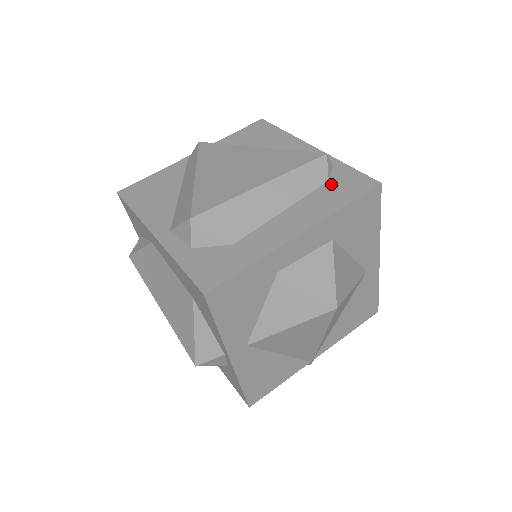
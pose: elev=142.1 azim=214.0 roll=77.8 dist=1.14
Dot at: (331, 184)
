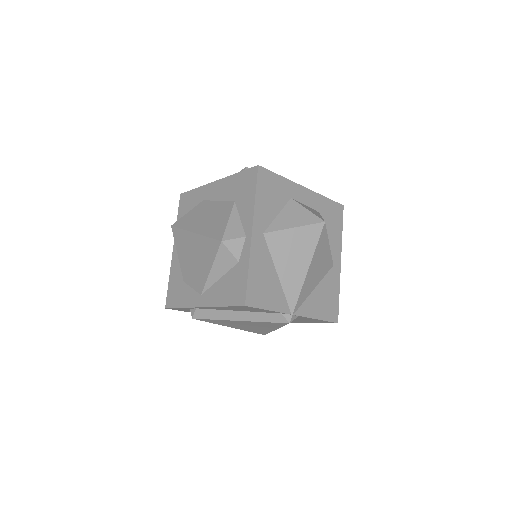
Dot at: occluded
